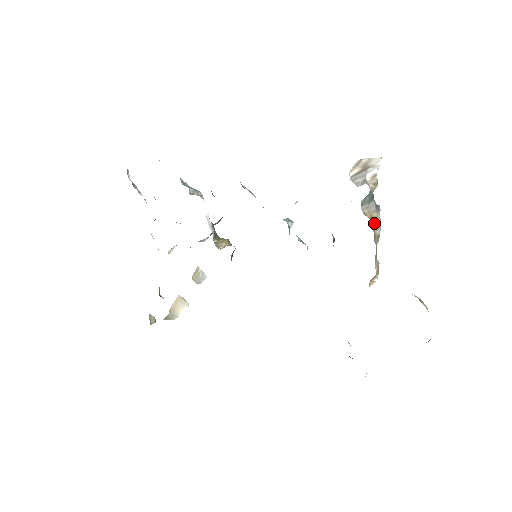
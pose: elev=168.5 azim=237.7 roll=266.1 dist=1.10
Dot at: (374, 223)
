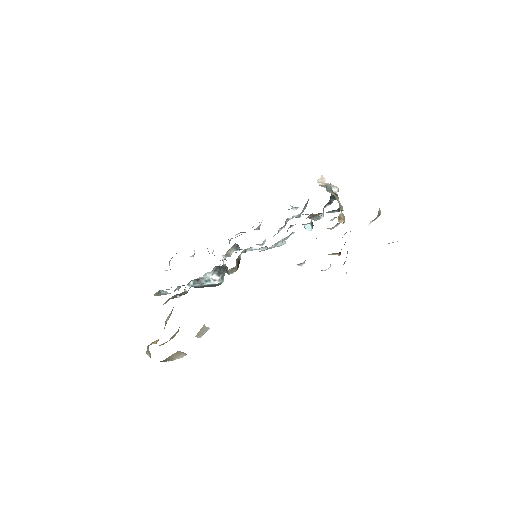
Dot at: (336, 197)
